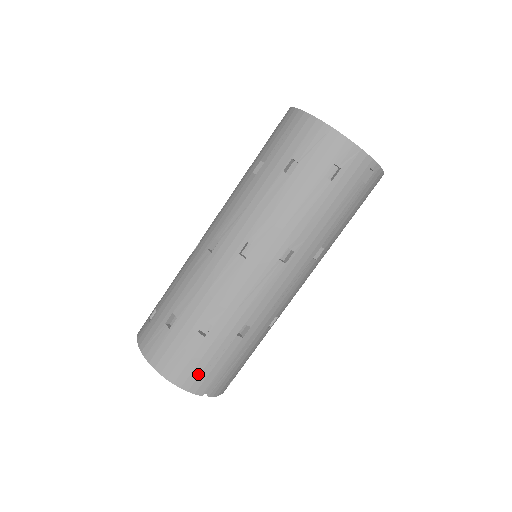
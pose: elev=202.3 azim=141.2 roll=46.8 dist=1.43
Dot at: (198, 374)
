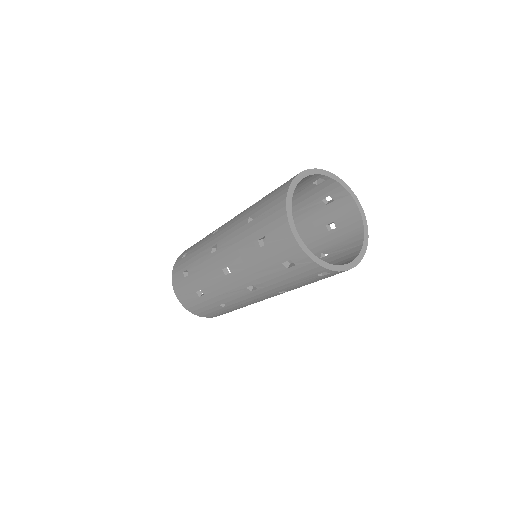
Dot at: (196, 309)
